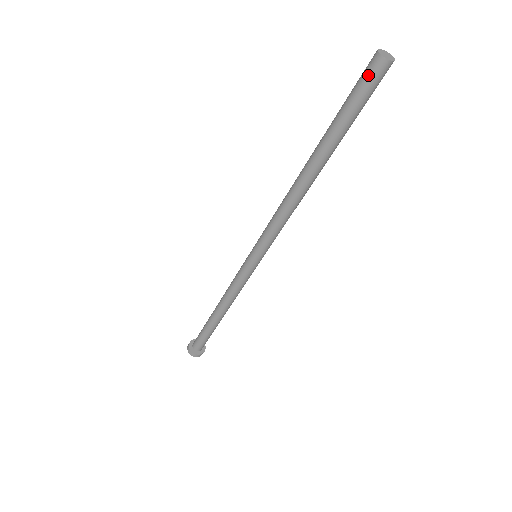
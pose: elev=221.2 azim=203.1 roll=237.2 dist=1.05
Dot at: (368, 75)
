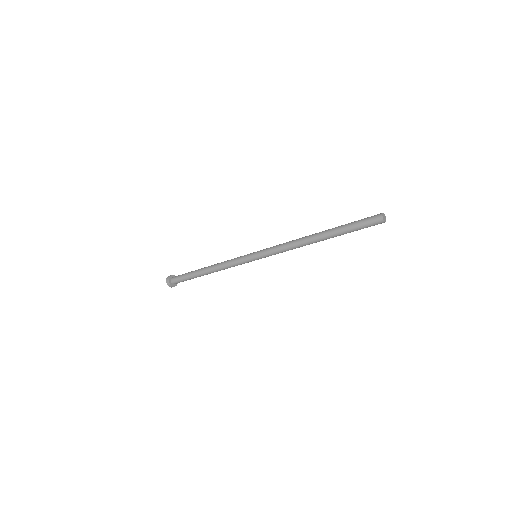
Dot at: (372, 219)
